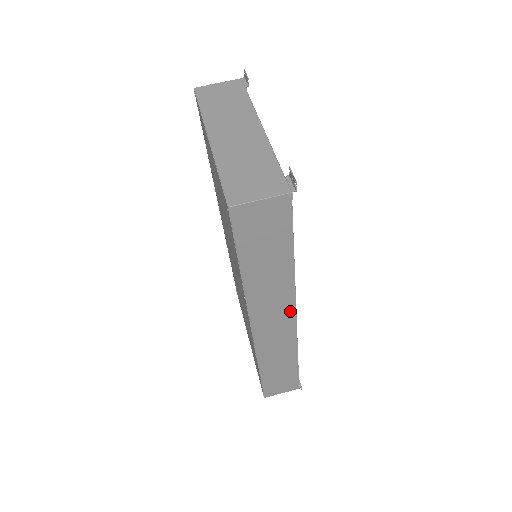
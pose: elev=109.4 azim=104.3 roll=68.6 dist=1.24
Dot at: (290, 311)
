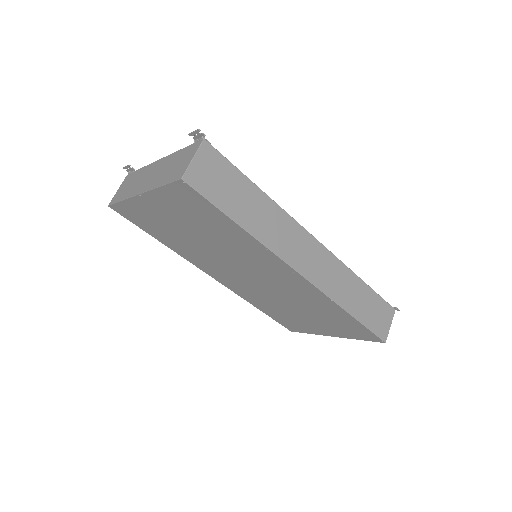
Dot at: (305, 236)
